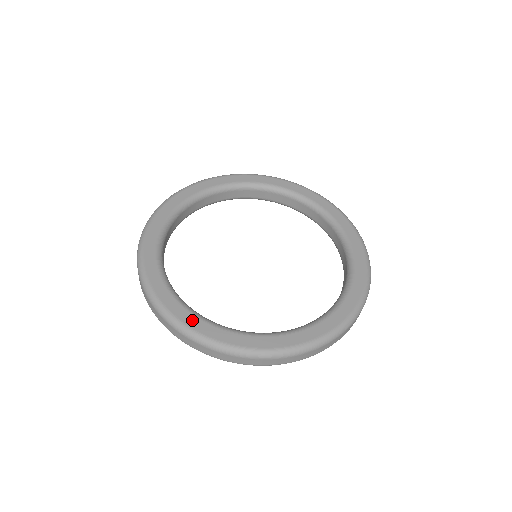
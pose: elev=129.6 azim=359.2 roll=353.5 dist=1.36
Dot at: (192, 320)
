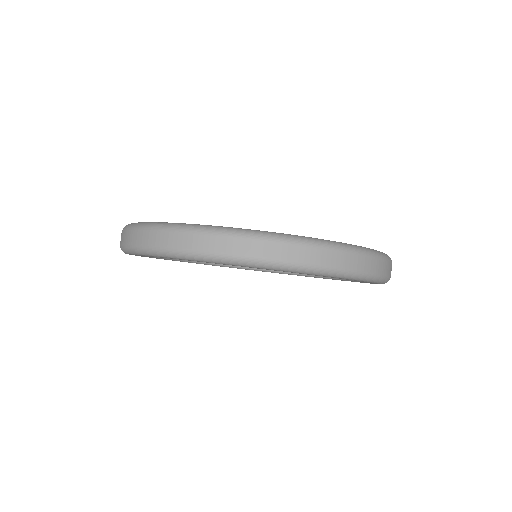
Dot at: occluded
